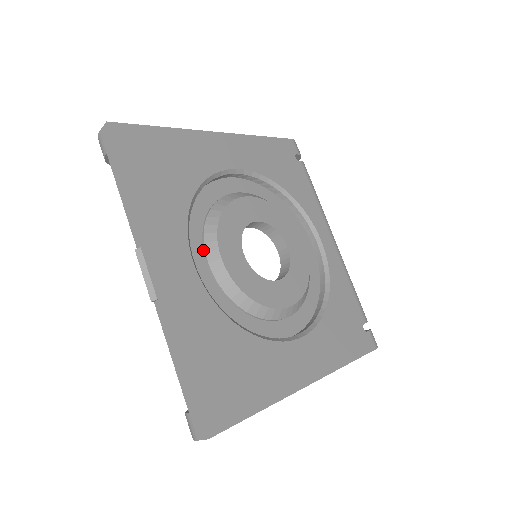
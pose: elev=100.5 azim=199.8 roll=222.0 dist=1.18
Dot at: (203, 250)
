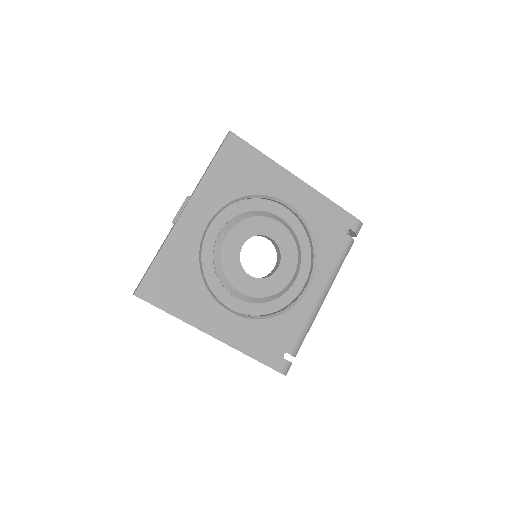
Dot at: (224, 225)
